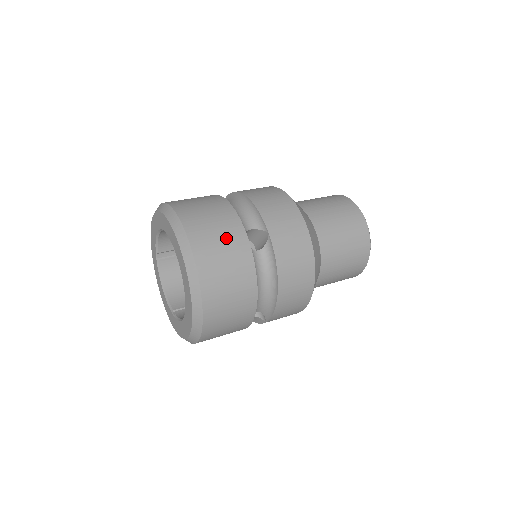
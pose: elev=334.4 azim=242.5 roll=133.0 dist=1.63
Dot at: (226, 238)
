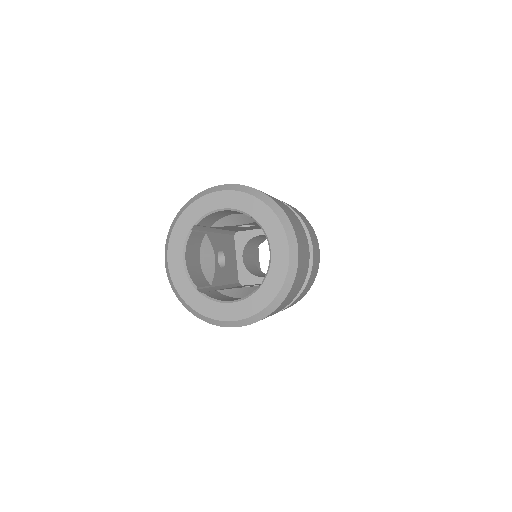
Dot at: occluded
